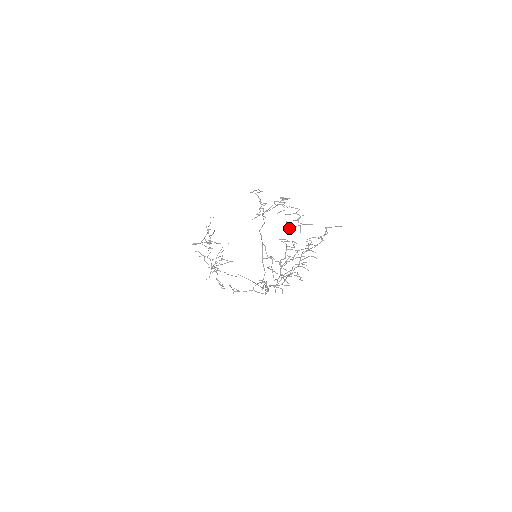
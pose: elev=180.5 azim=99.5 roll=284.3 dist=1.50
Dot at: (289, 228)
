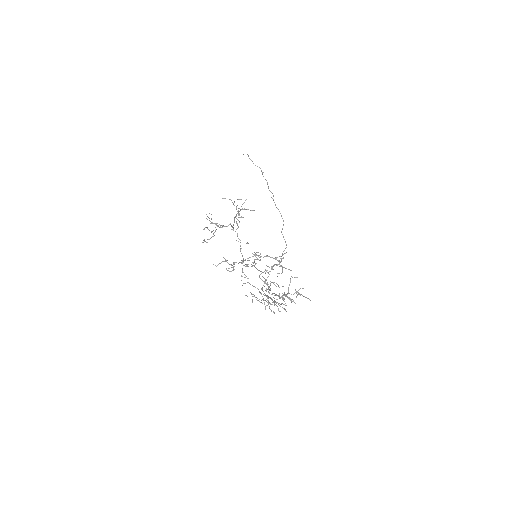
Dot at: occluded
